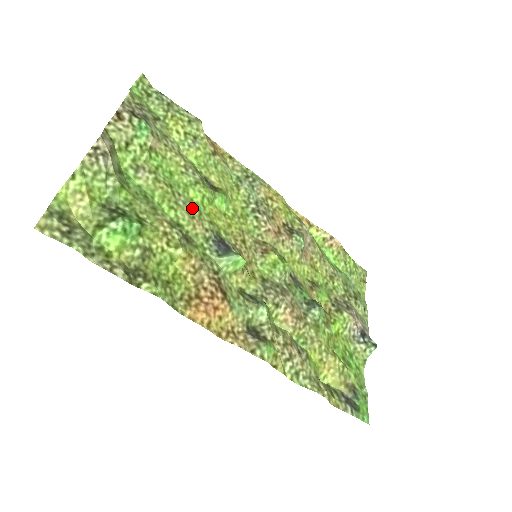
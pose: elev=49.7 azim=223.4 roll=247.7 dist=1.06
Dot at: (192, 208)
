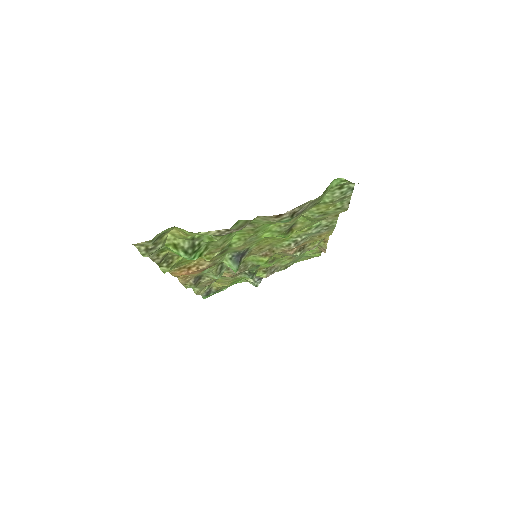
Dot at: (253, 241)
